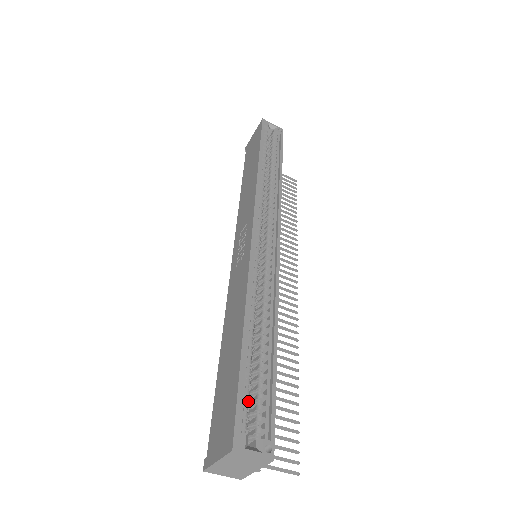
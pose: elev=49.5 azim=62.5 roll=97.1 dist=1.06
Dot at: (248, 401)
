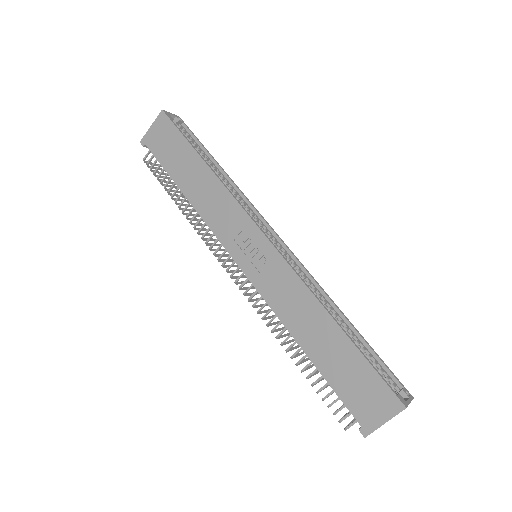
Dot at: occluded
